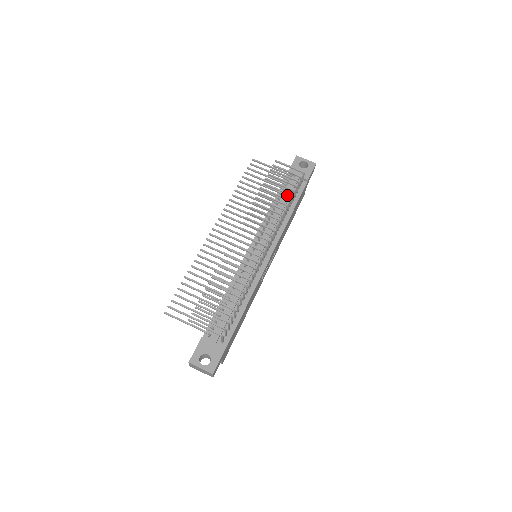
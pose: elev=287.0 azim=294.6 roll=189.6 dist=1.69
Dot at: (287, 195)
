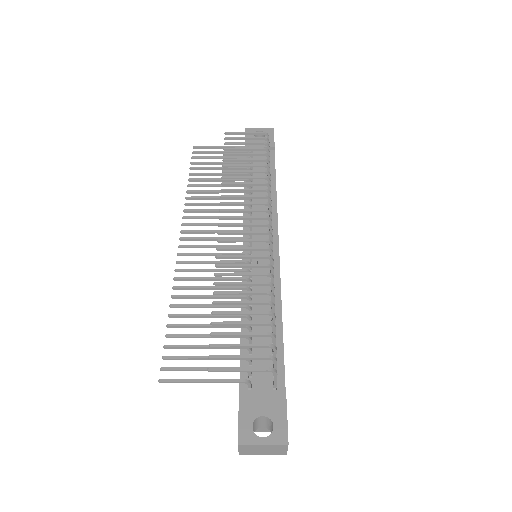
Dot at: occluded
